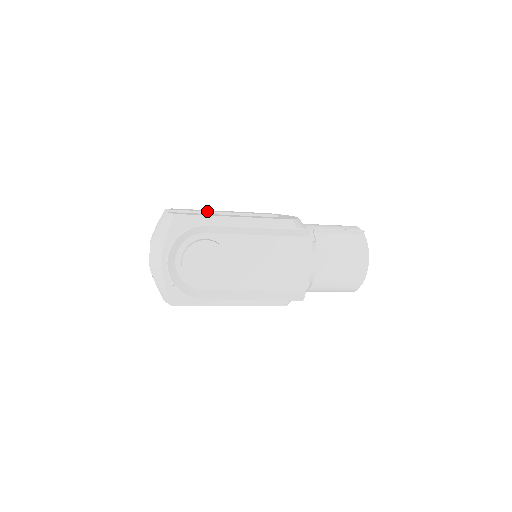
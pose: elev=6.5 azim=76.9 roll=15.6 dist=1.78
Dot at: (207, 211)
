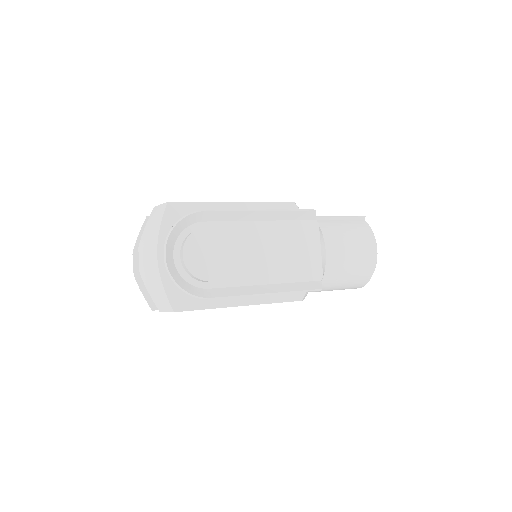
Dot at: occluded
